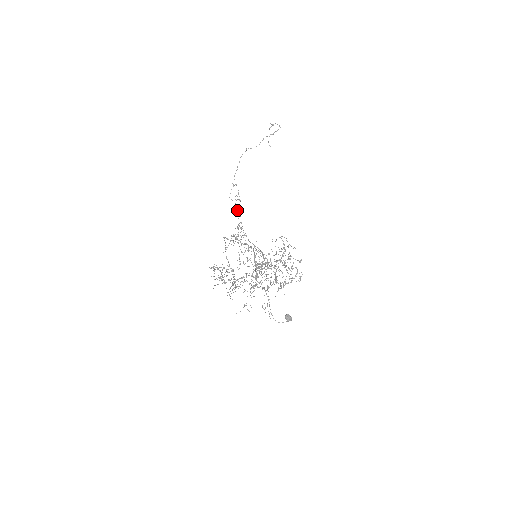
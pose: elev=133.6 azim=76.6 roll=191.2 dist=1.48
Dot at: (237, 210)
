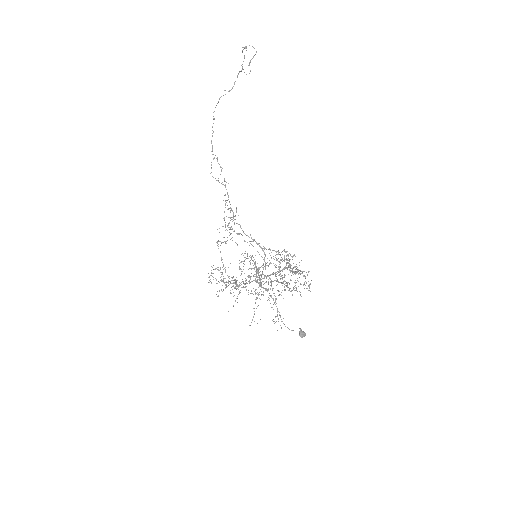
Dot at: (224, 195)
